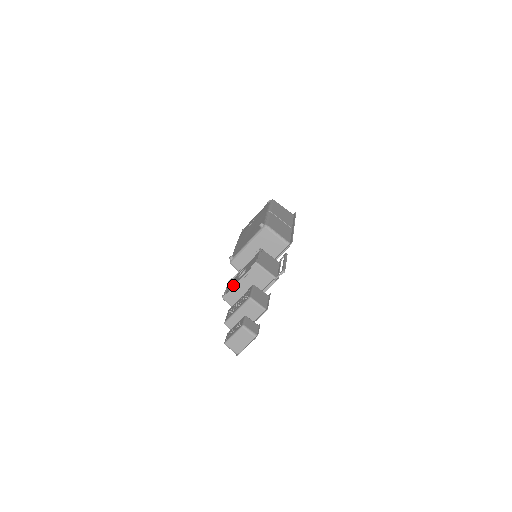
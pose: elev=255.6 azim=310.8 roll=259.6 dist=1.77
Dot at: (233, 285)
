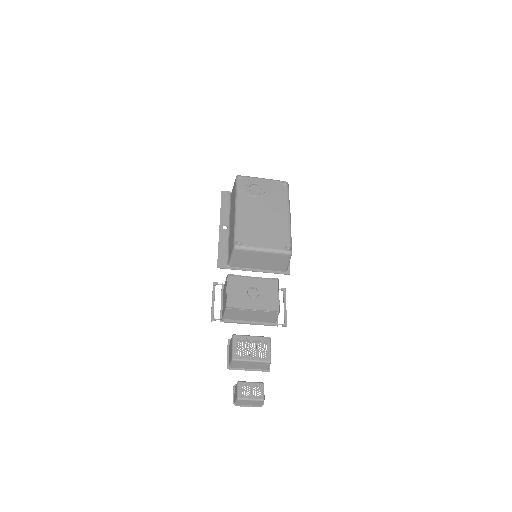
Dot at: (241, 300)
